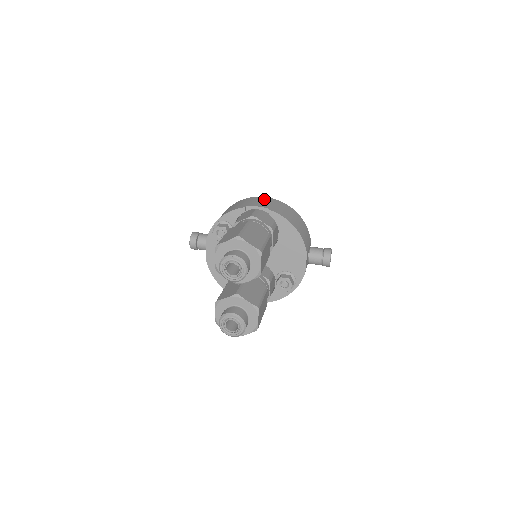
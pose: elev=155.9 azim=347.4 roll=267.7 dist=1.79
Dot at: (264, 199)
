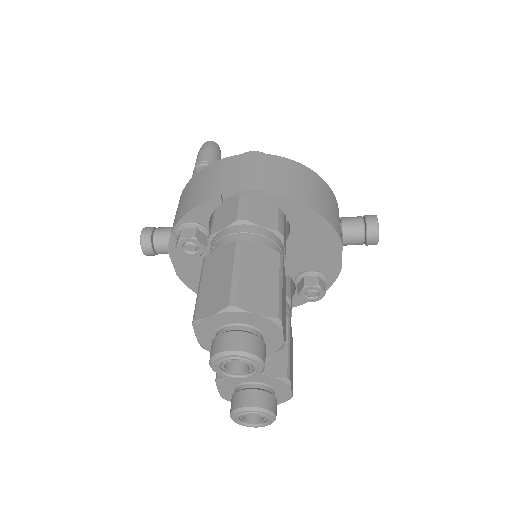
Dot at: (248, 162)
